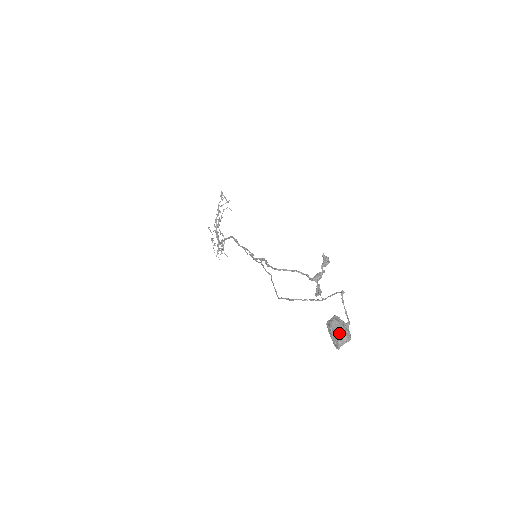
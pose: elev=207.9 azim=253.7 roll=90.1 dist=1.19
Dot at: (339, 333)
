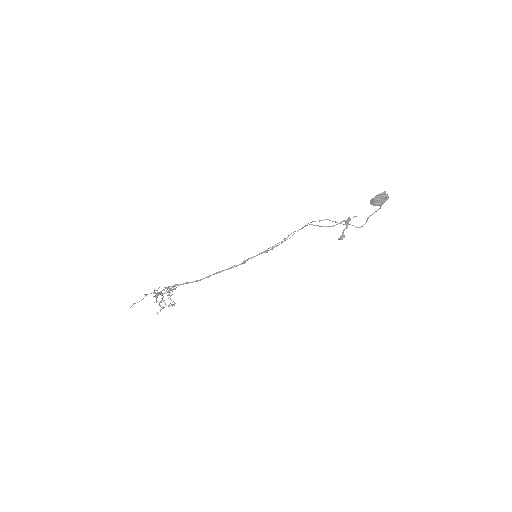
Dot at: occluded
